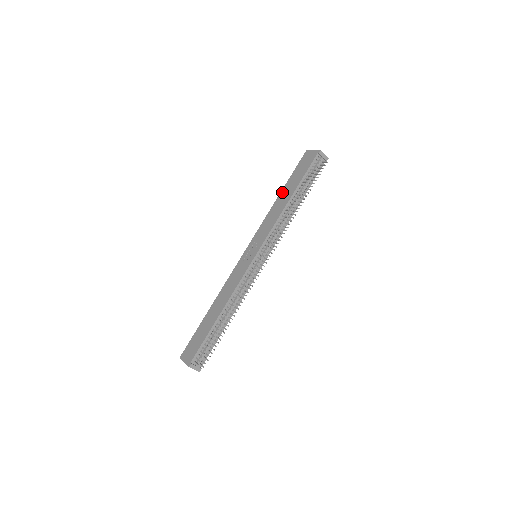
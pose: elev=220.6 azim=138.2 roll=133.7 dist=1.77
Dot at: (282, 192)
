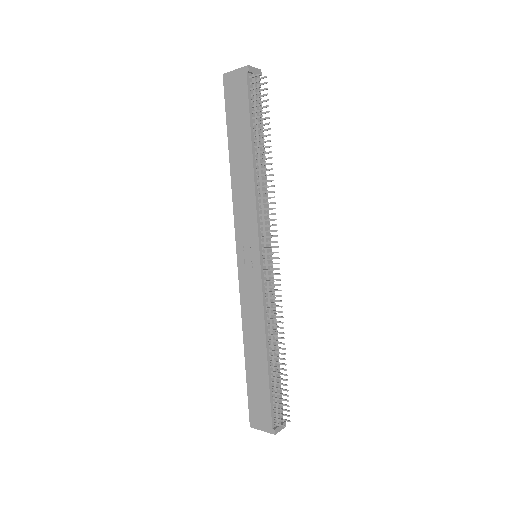
Dot at: (231, 154)
